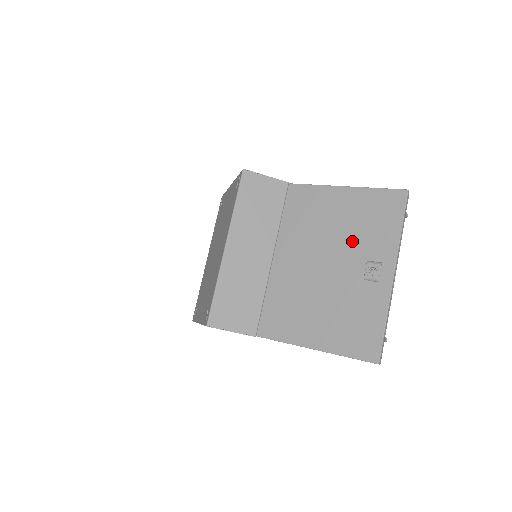
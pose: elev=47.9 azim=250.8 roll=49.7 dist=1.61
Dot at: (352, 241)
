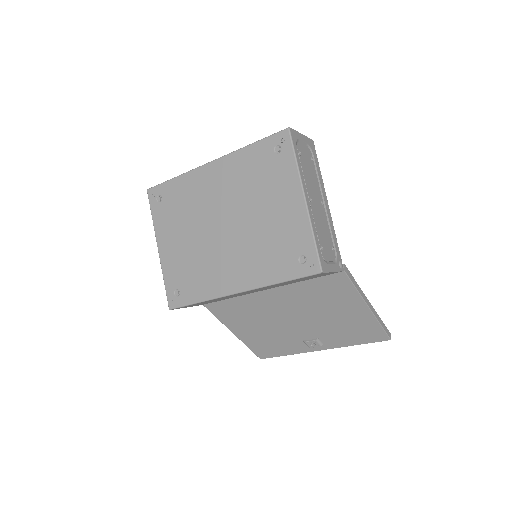
Dot at: (325, 327)
